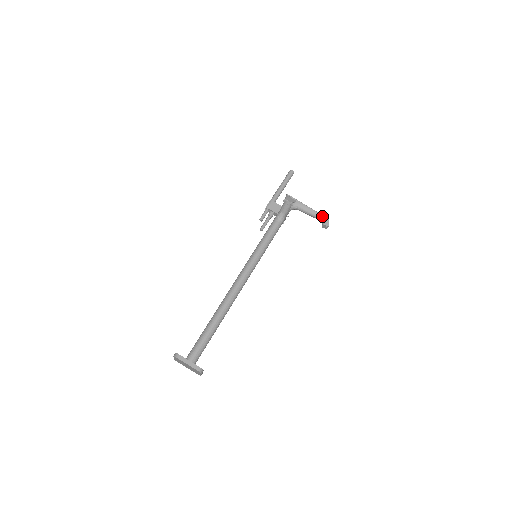
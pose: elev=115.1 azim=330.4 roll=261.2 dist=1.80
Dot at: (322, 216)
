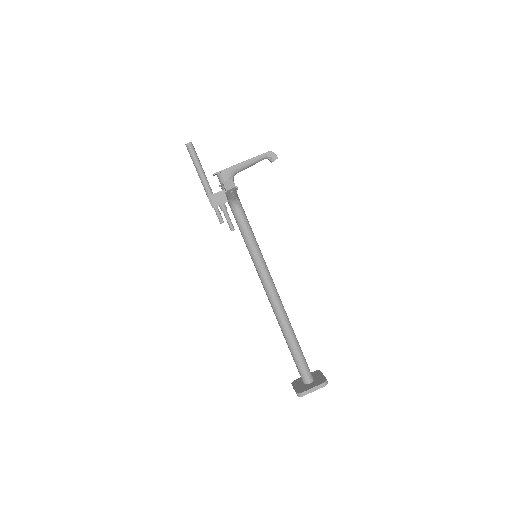
Dot at: (263, 156)
